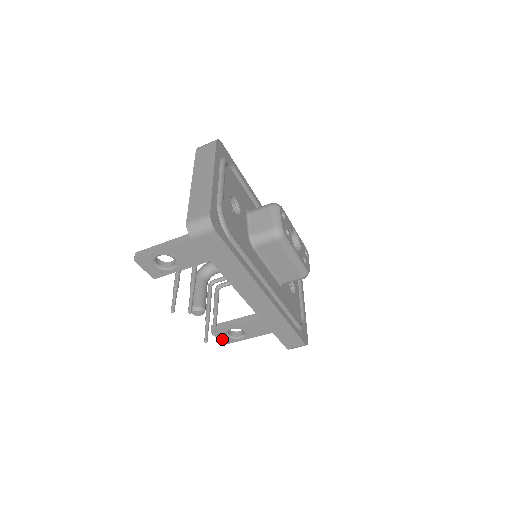
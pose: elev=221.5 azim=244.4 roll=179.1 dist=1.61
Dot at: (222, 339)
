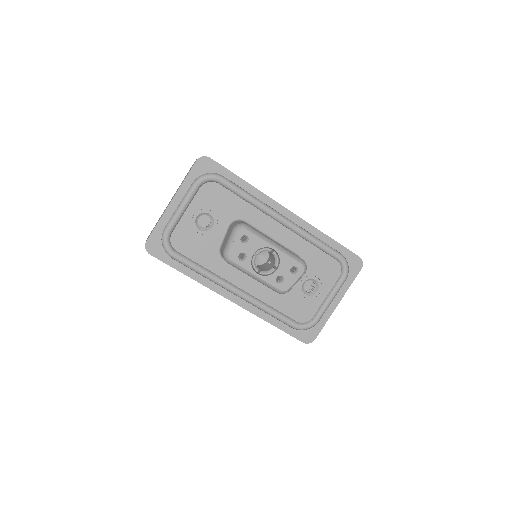
Dot at: occluded
